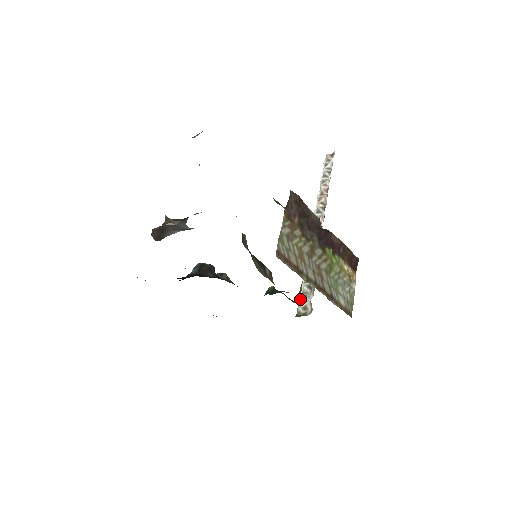
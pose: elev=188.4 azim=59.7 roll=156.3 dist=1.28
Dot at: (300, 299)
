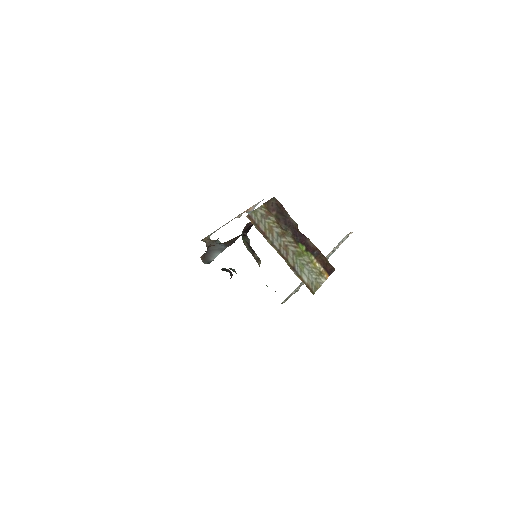
Dot at: (287, 297)
